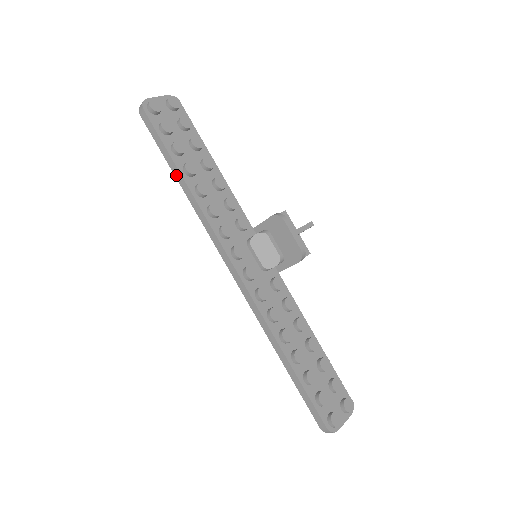
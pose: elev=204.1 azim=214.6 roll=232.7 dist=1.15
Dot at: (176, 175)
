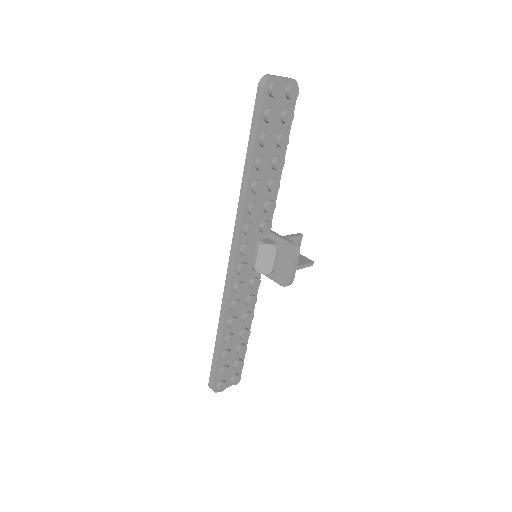
Dot at: (247, 160)
